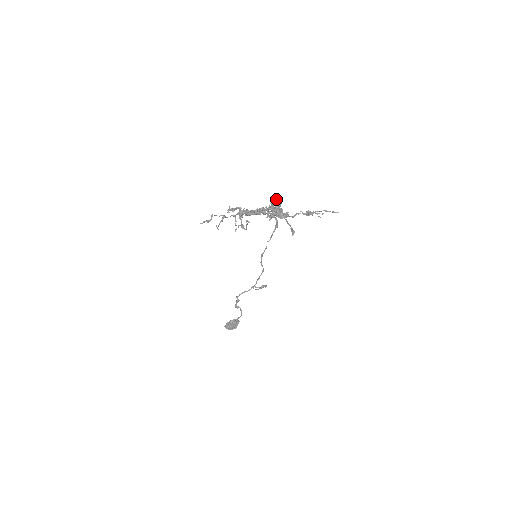
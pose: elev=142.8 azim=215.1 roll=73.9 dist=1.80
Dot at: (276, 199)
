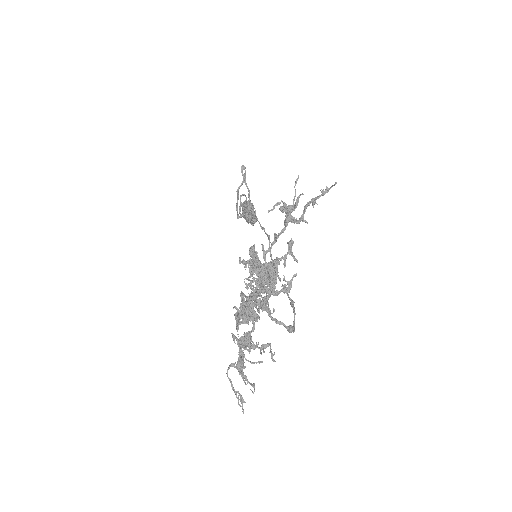
Dot at: occluded
